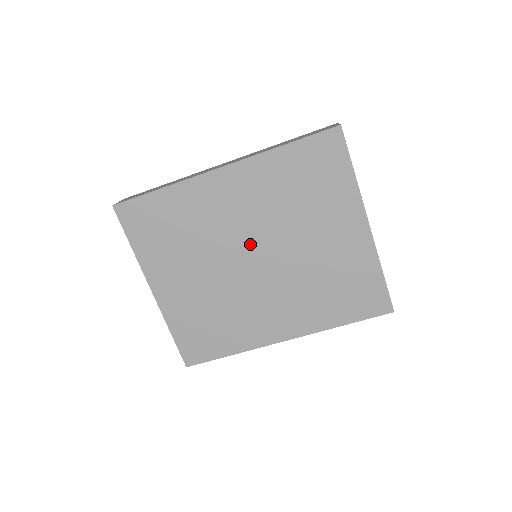
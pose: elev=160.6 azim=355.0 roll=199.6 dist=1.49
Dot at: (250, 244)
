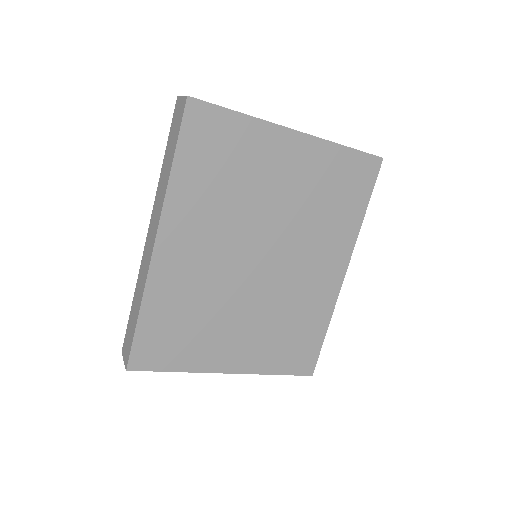
Dot at: (244, 256)
